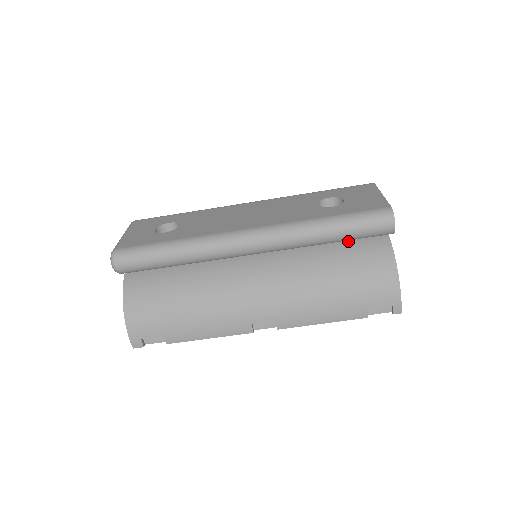
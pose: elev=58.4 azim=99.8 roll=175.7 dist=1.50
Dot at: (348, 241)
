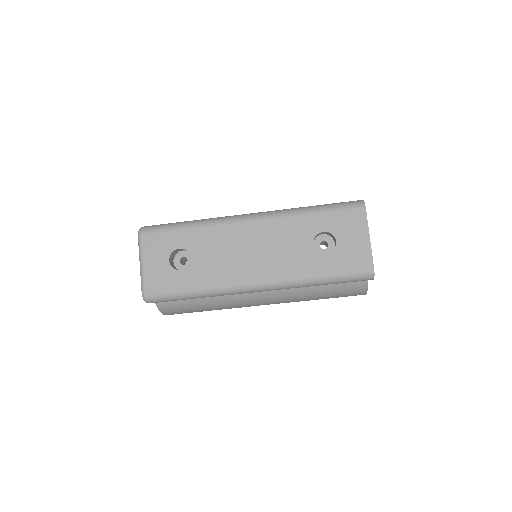
Dot at: occluded
